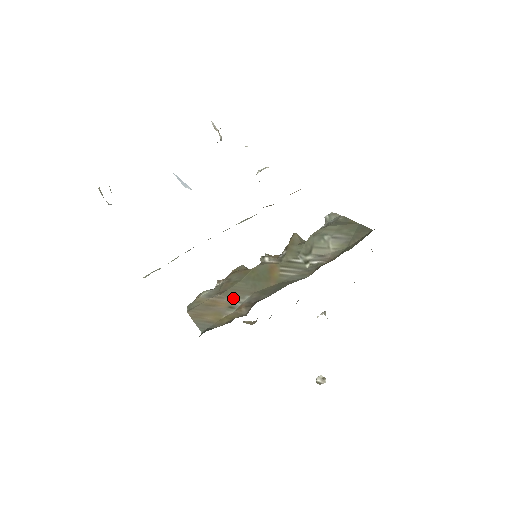
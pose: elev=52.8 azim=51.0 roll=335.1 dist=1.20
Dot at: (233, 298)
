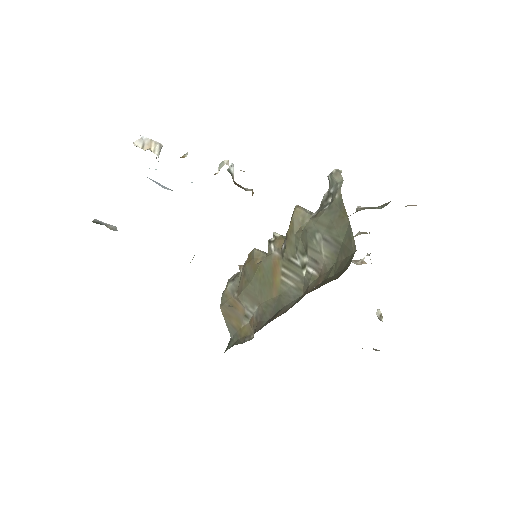
Dot at: (246, 305)
